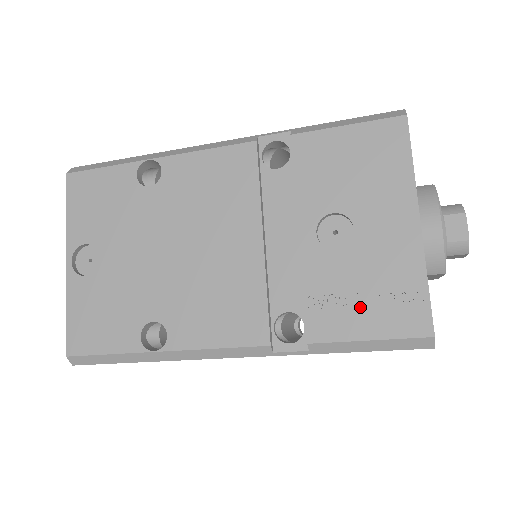
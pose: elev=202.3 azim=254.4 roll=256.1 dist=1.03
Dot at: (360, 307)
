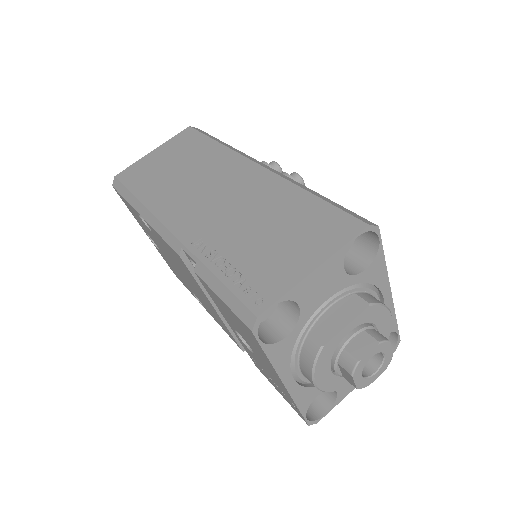
Dot at: (271, 381)
